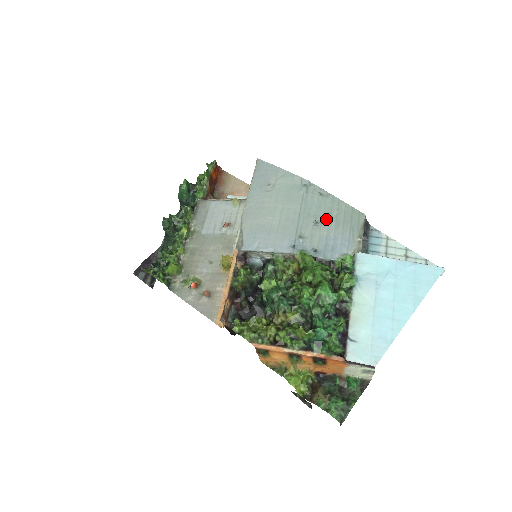
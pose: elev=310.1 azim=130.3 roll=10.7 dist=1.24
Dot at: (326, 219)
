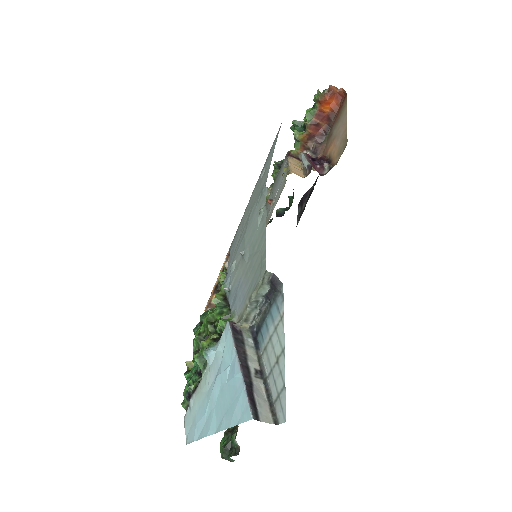
Dot at: (250, 253)
